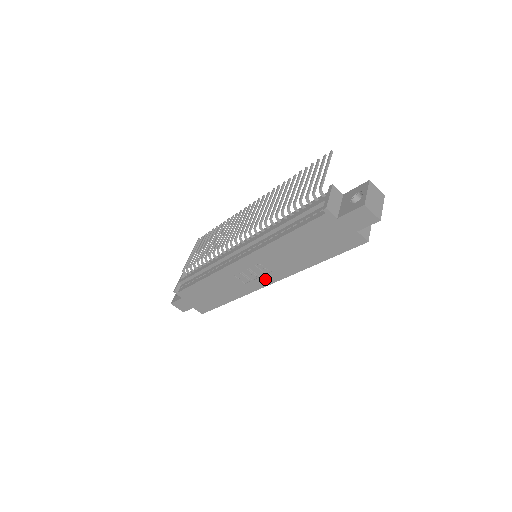
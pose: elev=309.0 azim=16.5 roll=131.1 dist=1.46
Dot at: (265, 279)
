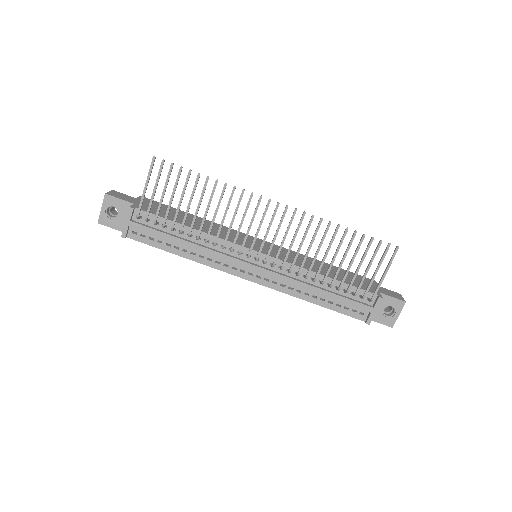
Dot at: occluded
